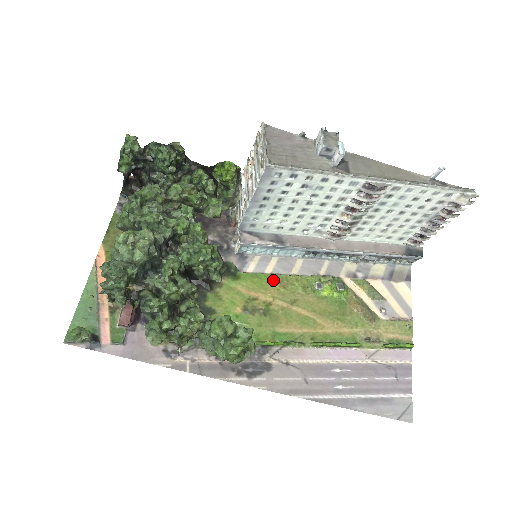
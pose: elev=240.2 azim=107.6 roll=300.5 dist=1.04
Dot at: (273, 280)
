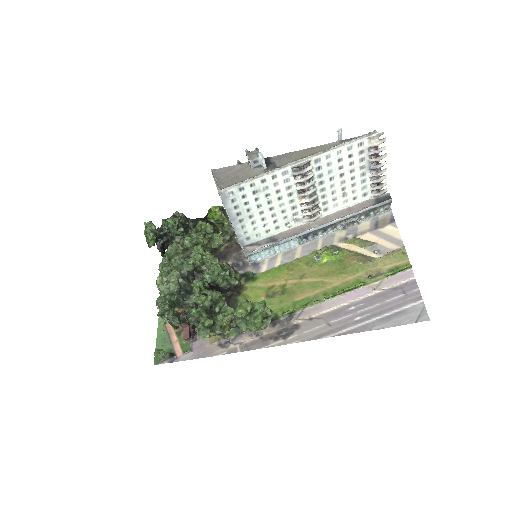
Dot at: (282, 269)
